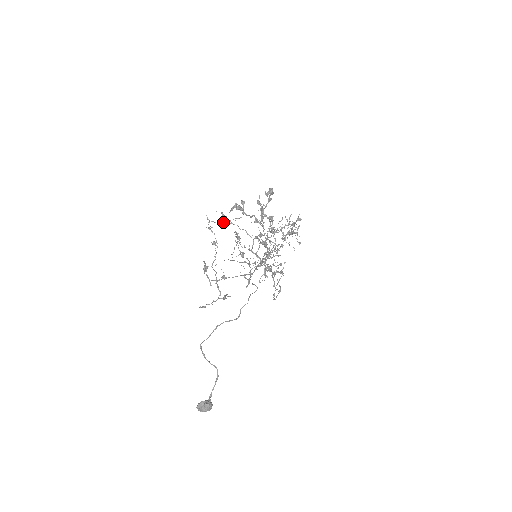
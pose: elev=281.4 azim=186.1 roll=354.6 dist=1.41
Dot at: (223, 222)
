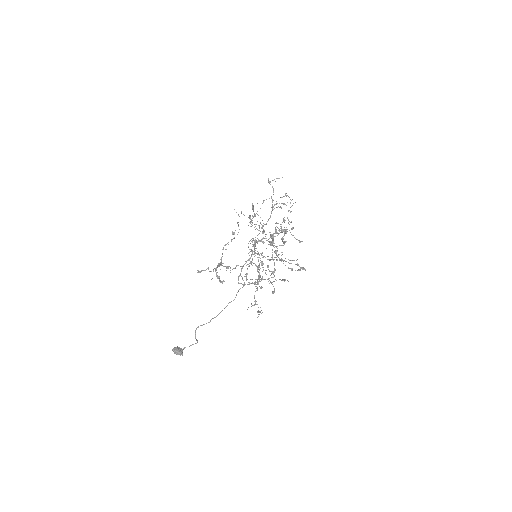
Dot at: occluded
